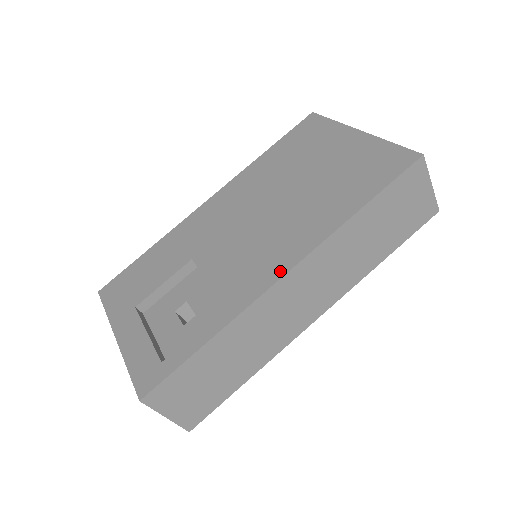
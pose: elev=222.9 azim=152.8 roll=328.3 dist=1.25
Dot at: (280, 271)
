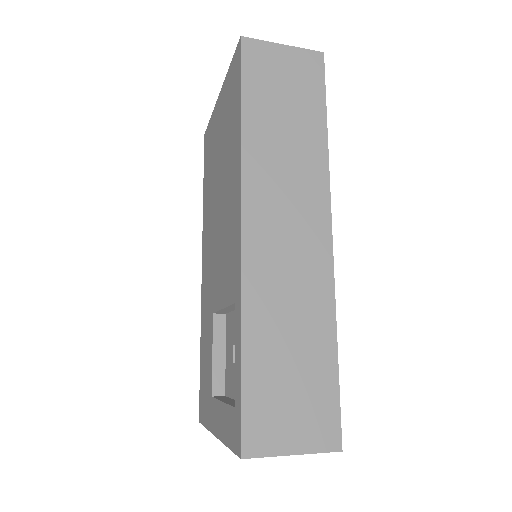
Dot at: (238, 230)
